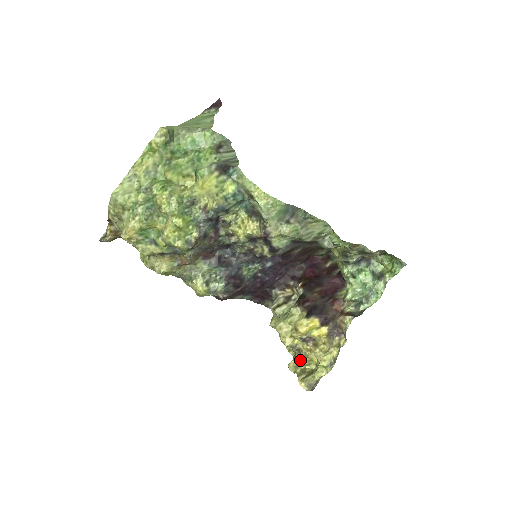
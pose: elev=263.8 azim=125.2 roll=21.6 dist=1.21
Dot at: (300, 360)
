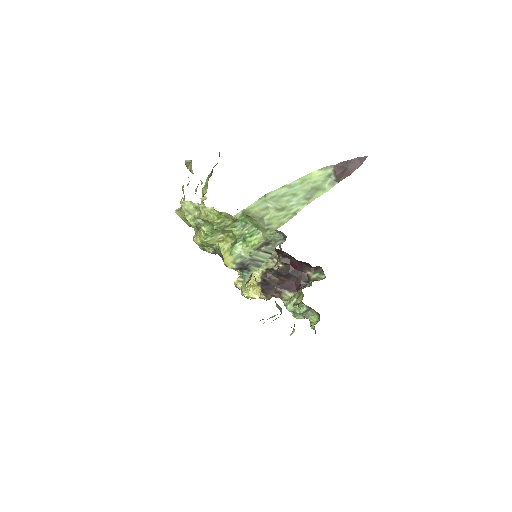
Dot at: occluded
